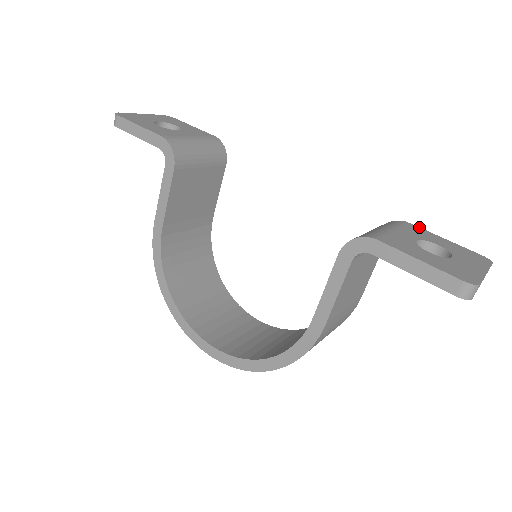
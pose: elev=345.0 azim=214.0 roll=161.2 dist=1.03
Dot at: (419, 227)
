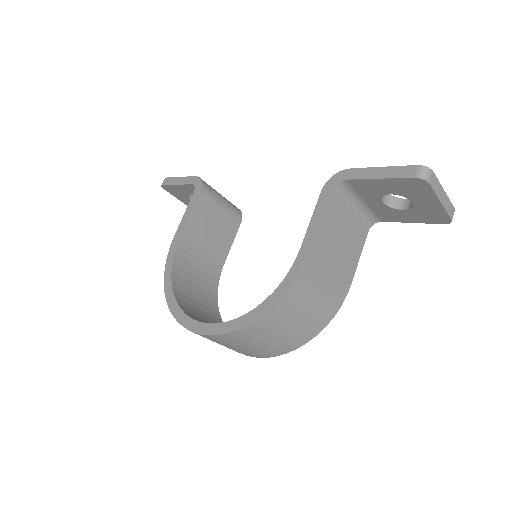
Dot at: occluded
